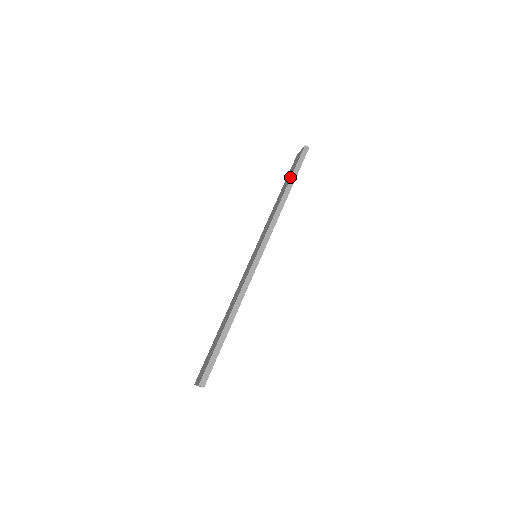
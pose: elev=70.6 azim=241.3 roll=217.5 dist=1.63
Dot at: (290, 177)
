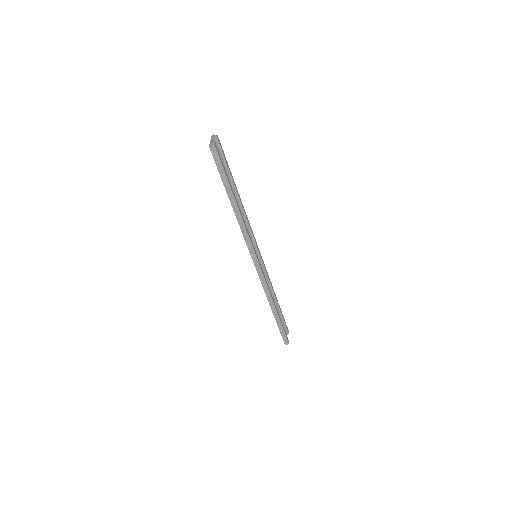
Dot at: occluded
